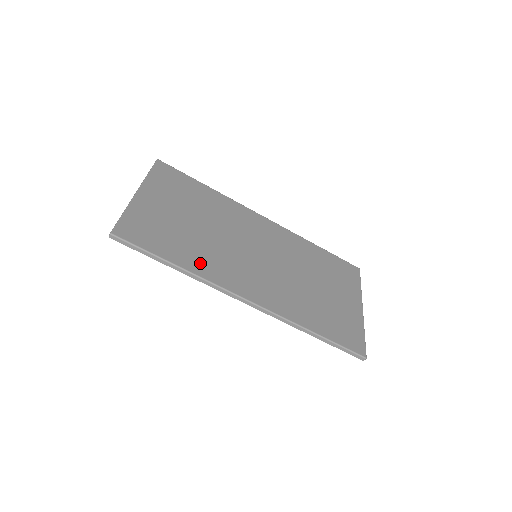
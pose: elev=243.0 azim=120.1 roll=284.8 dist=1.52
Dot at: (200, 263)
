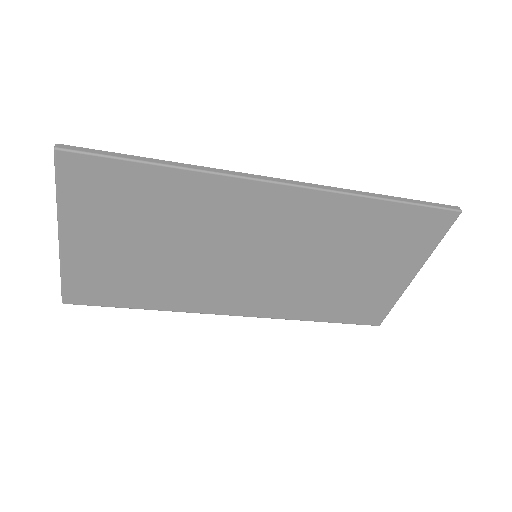
Dot at: (173, 299)
